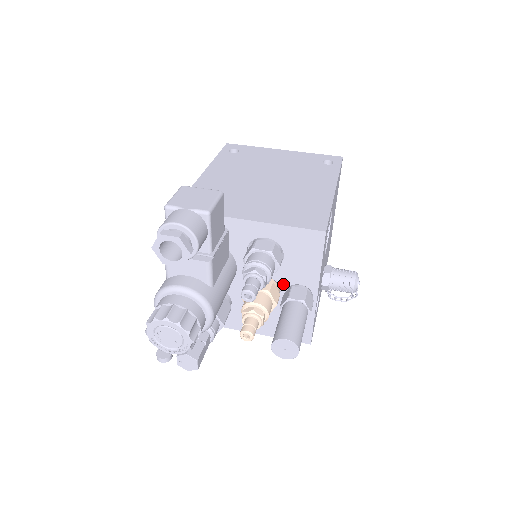
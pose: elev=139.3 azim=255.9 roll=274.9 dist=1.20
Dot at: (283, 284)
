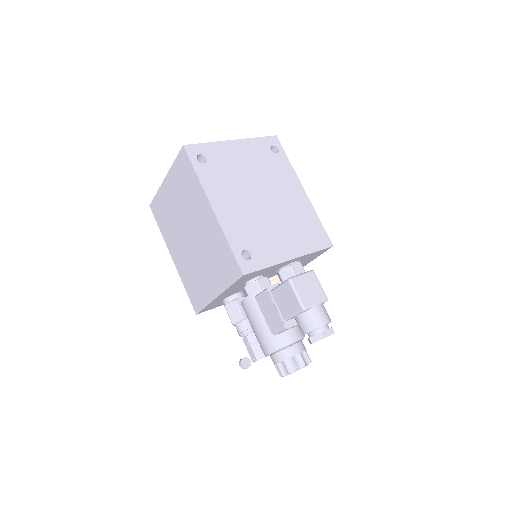
Dot at: occluded
